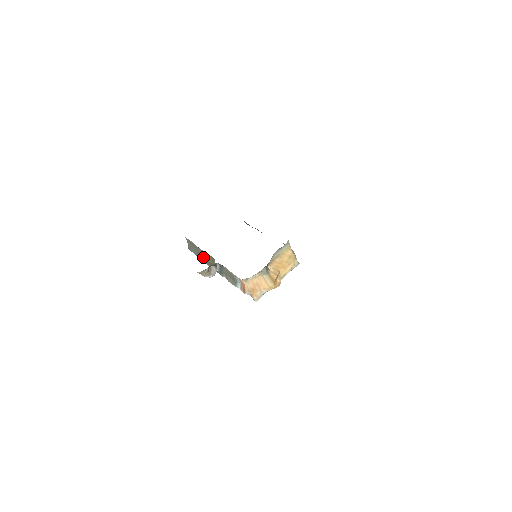
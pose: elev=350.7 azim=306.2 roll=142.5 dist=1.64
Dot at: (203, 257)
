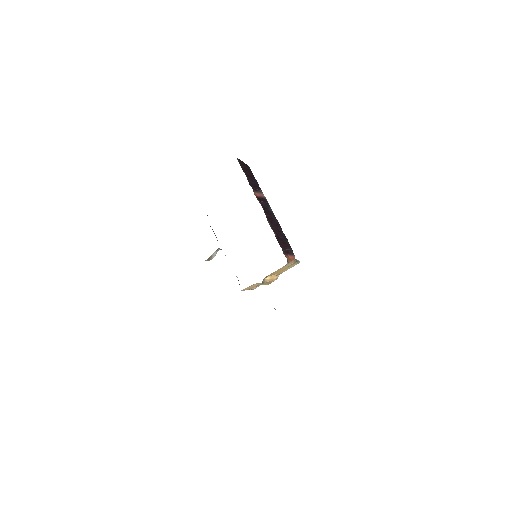
Dot at: occluded
